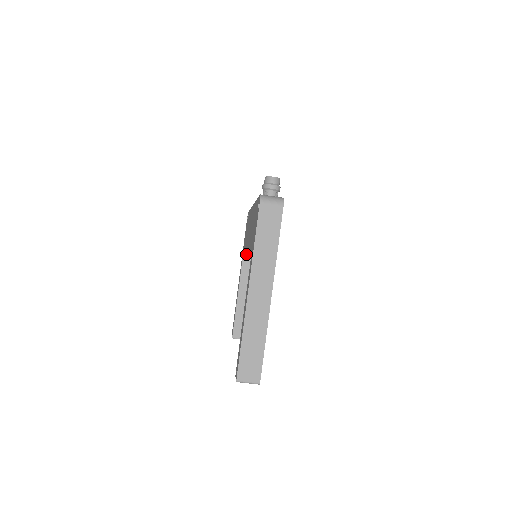
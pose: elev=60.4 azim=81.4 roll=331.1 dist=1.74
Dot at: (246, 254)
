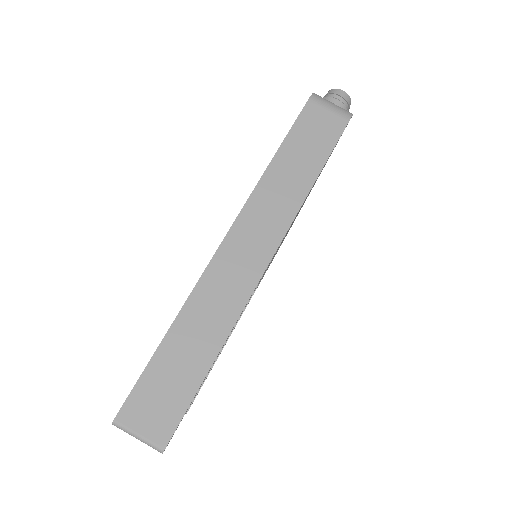
Dot at: occluded
